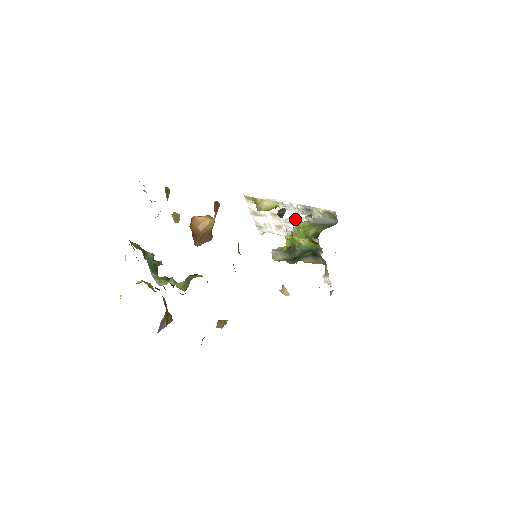
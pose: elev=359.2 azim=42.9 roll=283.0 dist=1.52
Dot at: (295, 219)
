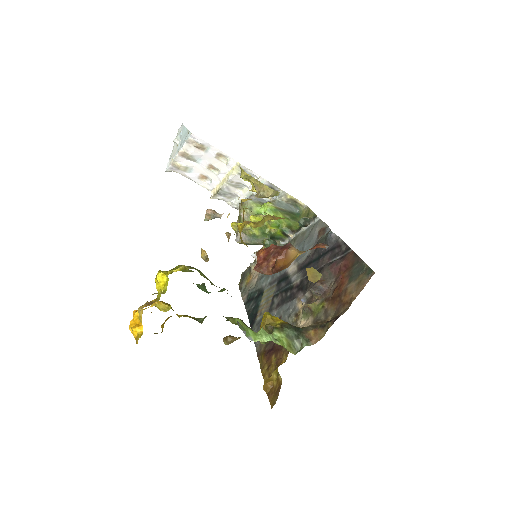
Dot at: (241, 184)
